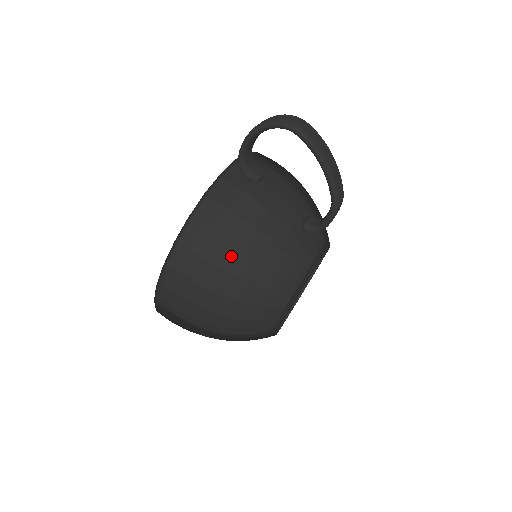
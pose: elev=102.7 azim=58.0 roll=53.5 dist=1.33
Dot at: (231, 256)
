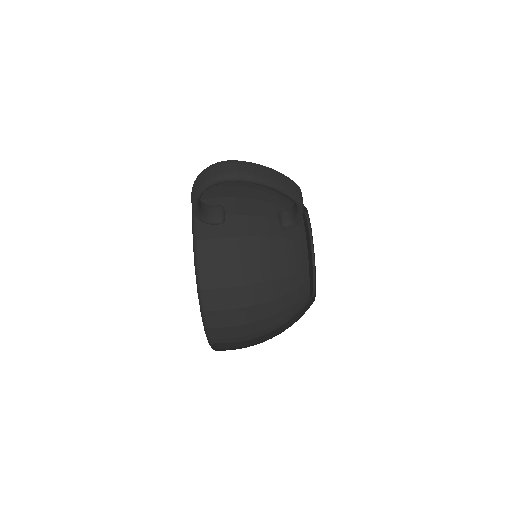
Dot at: (249, 294)
